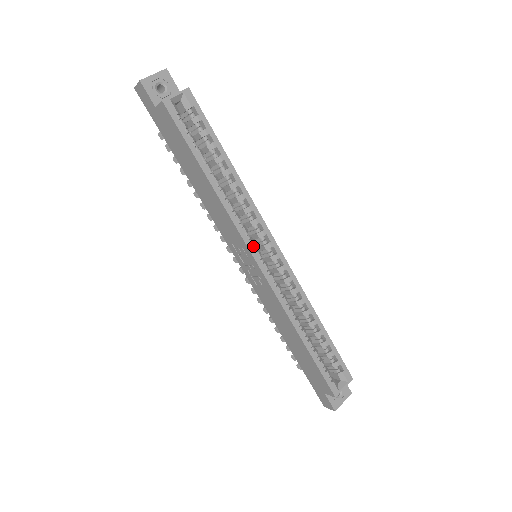
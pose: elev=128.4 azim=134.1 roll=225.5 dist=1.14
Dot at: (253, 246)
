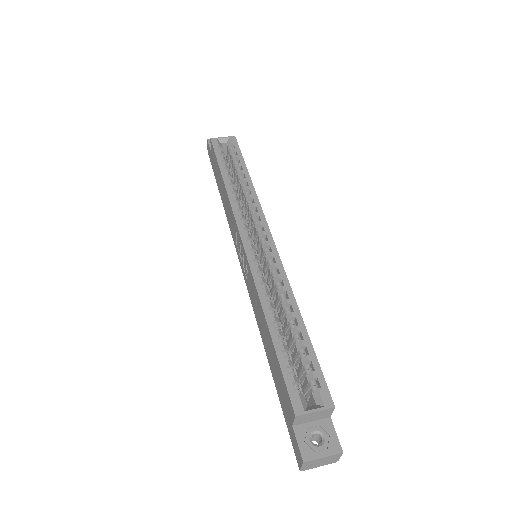
Dot at: (246, 232)
